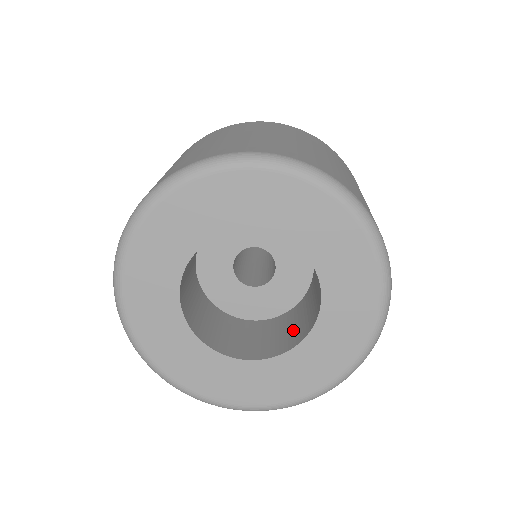
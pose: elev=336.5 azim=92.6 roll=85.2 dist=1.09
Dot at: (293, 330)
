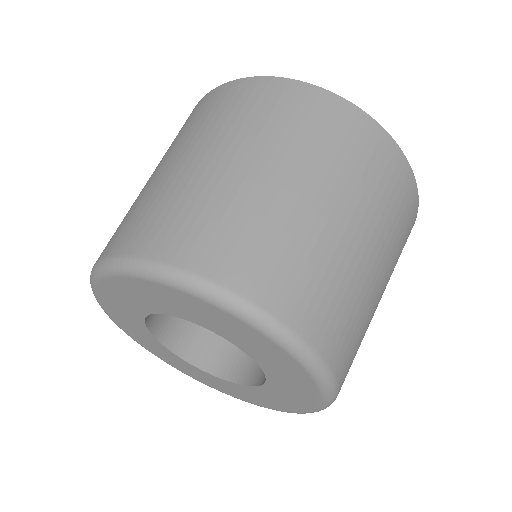
Dot at: occluded
